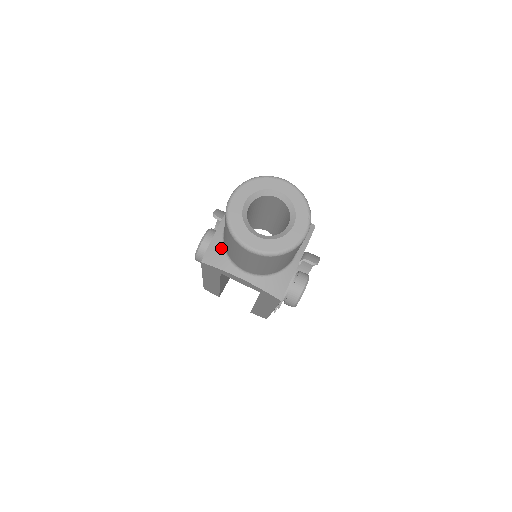
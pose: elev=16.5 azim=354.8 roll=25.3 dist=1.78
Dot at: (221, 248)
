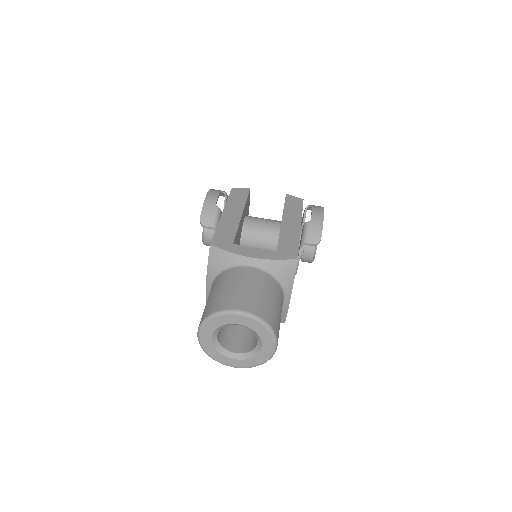
Dot at: occluded
